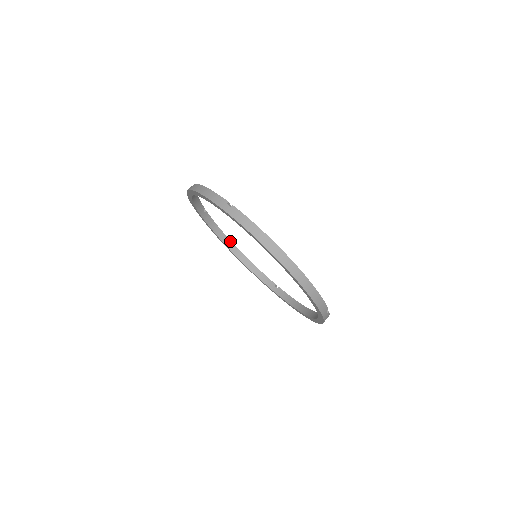
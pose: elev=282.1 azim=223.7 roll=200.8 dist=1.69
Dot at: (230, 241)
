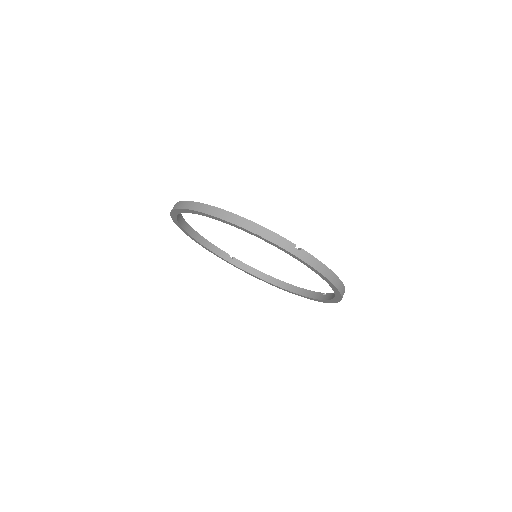
Dot at: (187, 224)
